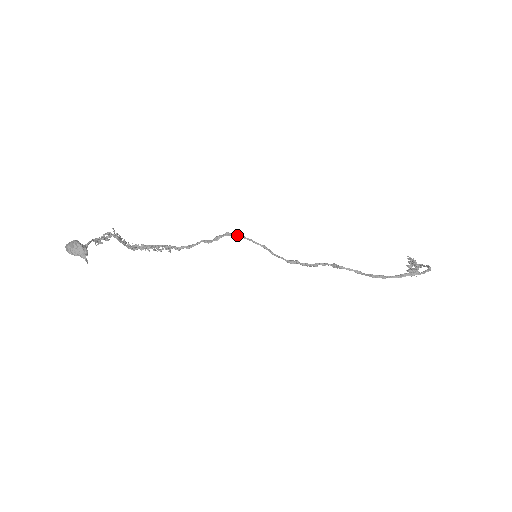
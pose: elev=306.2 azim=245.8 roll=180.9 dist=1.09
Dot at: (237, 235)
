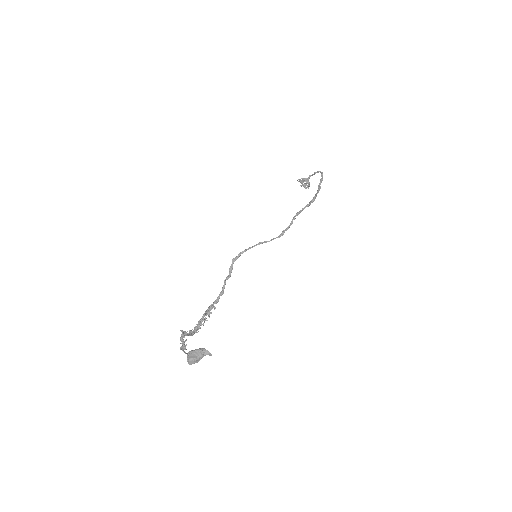
Dot at: (240, 254)
